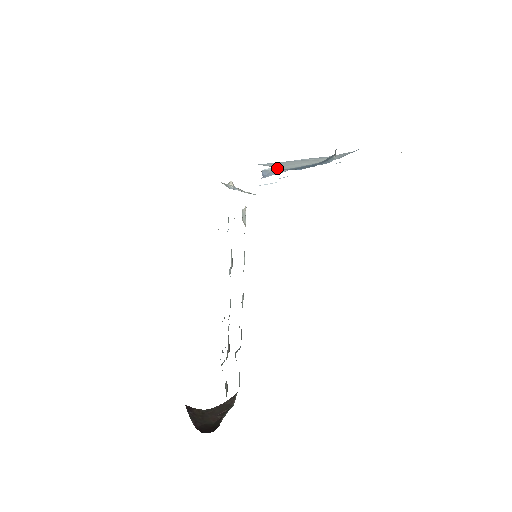
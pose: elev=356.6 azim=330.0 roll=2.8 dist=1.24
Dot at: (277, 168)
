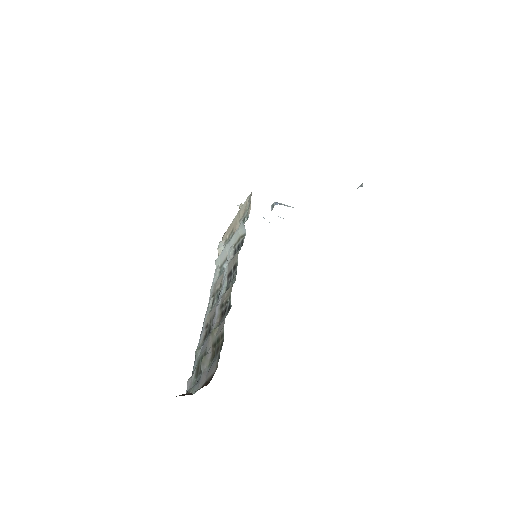
Dot at: (286, 205)
